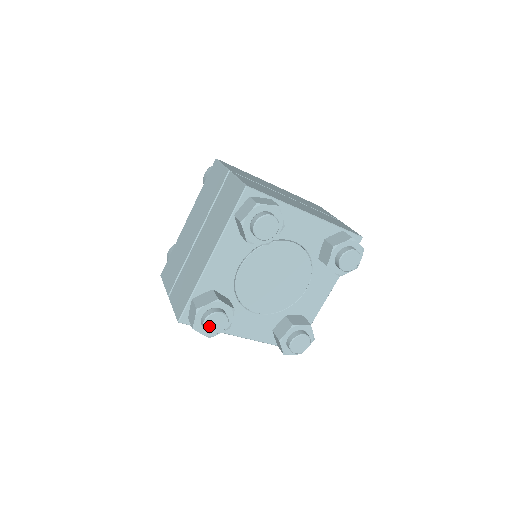
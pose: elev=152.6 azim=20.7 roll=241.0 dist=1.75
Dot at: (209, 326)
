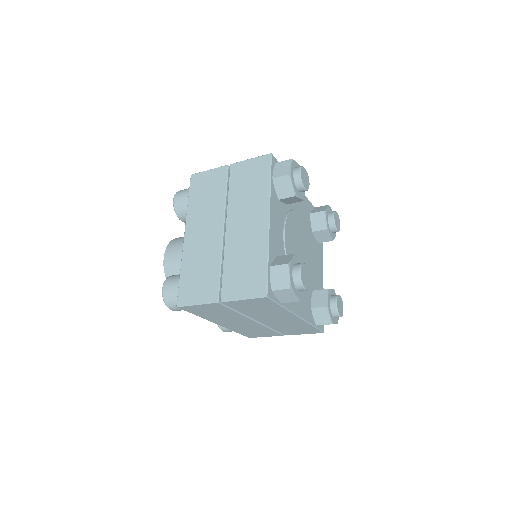
Dot at: (303, 279)
